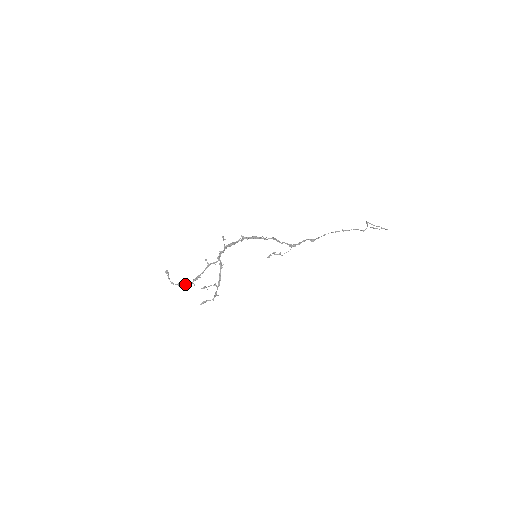
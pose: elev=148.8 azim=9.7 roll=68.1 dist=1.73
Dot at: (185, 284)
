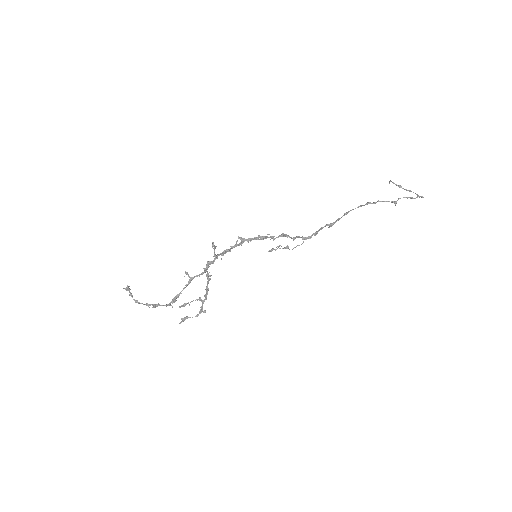
Dot at: (157, 305)
